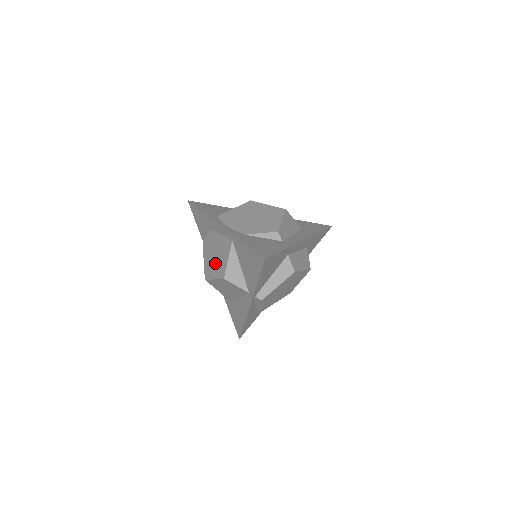
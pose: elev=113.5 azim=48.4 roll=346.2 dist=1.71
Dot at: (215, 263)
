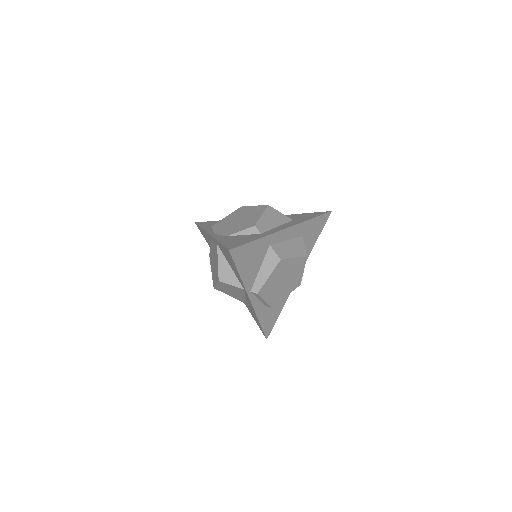
Dot at: (214, 270)
